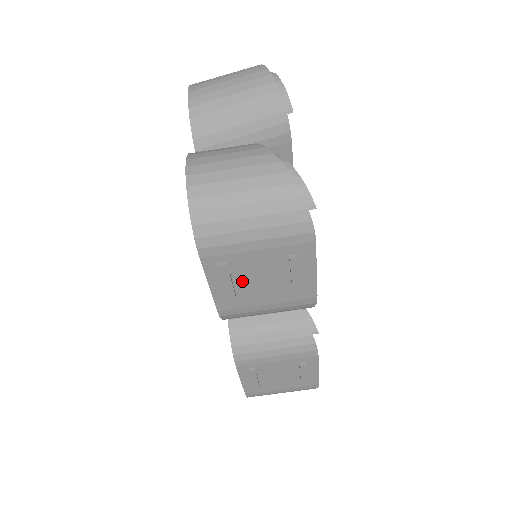
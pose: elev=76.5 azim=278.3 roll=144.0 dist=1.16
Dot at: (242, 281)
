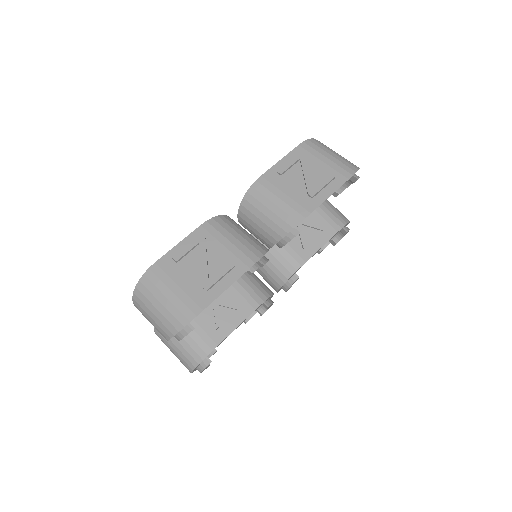
Dot at: (296, 170)
